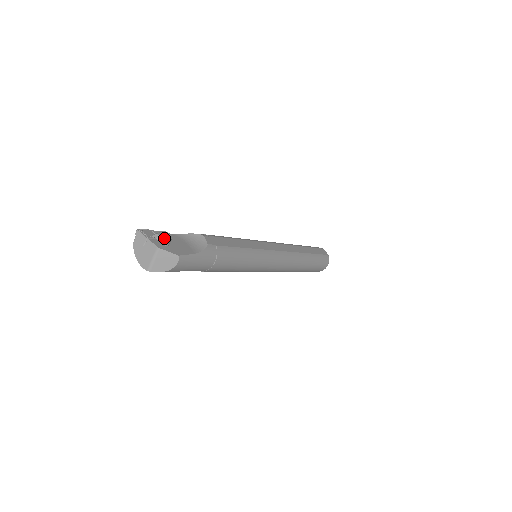
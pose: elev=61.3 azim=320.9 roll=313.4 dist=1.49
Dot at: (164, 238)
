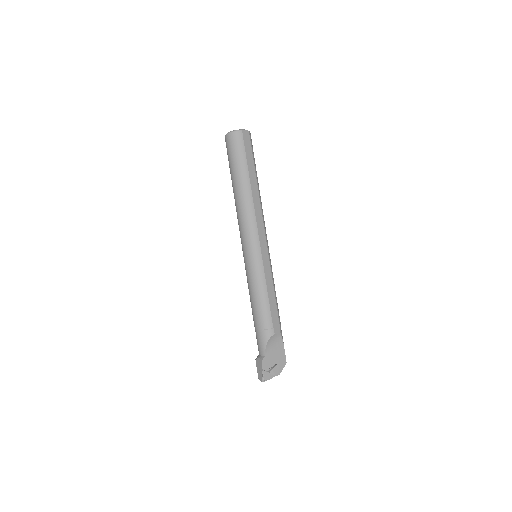
Dot at: occluded
